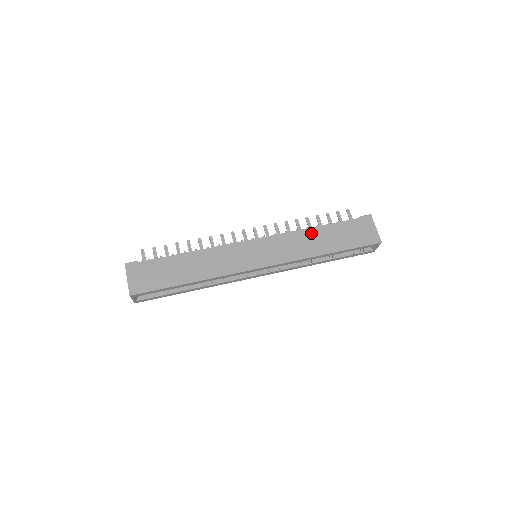
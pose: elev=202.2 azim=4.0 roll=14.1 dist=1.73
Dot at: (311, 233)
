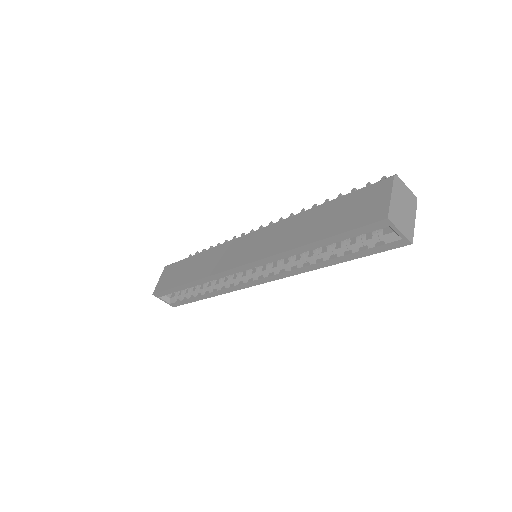
Dot at: (303, 217)
